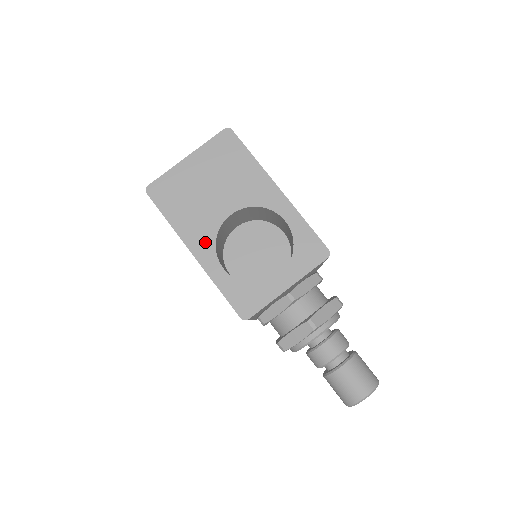
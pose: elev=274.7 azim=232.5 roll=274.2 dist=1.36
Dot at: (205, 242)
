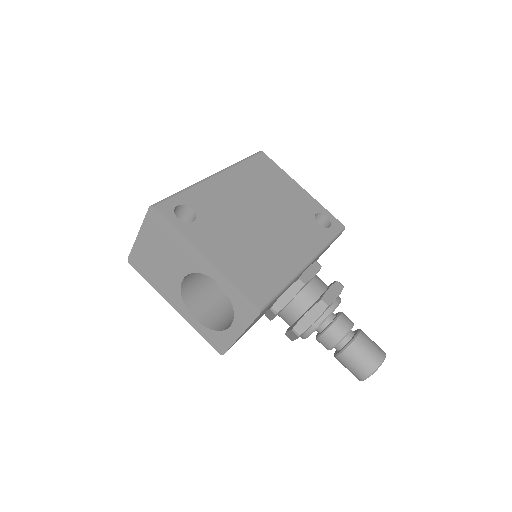
Dot at: (177, 300)
